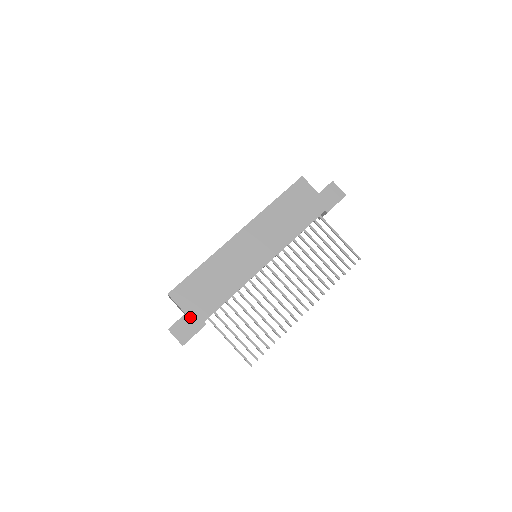
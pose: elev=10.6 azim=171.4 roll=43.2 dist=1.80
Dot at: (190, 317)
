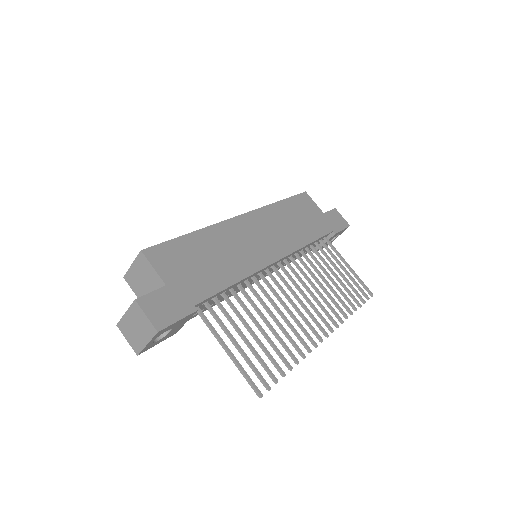
Dot at: (173, 292)
